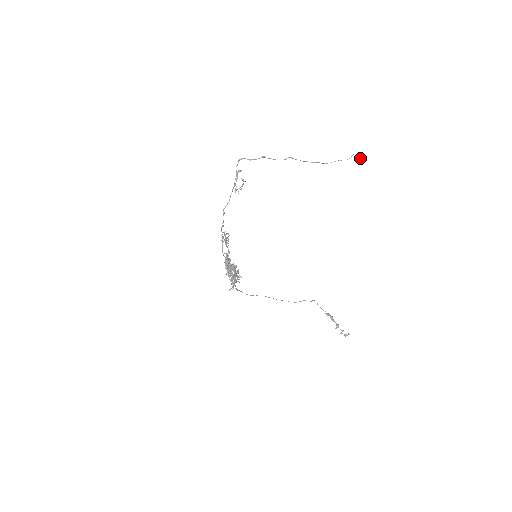
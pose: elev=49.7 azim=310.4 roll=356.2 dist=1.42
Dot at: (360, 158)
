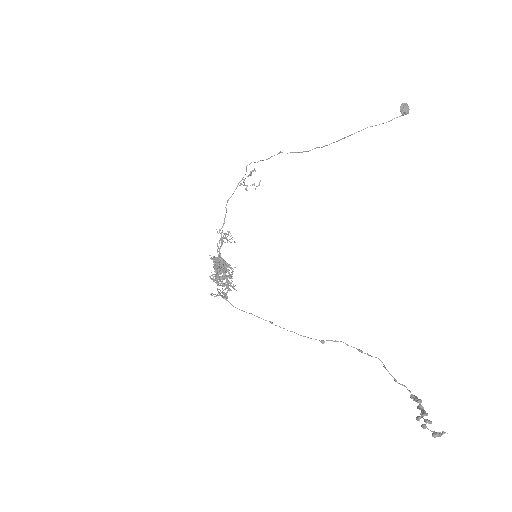
Dot at: (400, 109)
